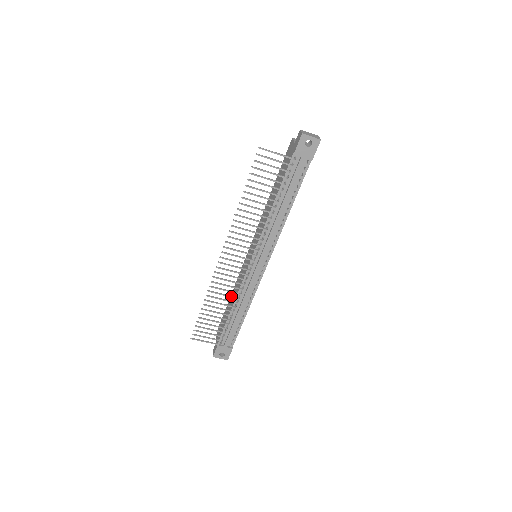
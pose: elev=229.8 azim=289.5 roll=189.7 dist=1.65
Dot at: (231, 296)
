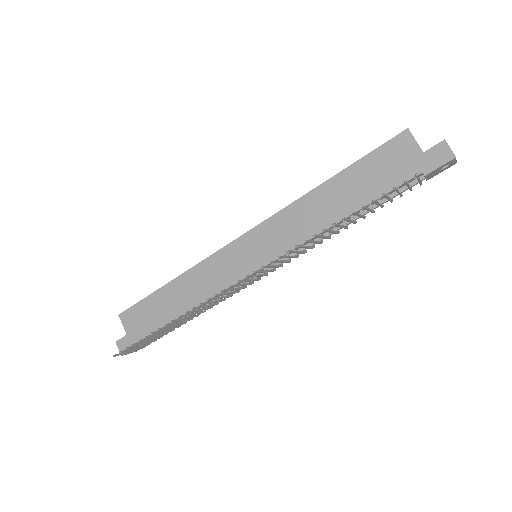
Dot at: (207, 309)
